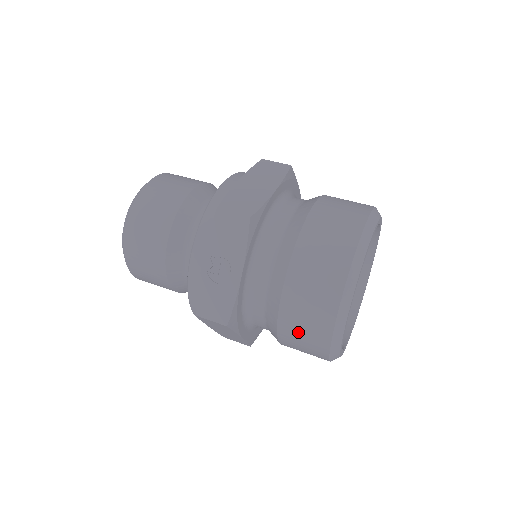
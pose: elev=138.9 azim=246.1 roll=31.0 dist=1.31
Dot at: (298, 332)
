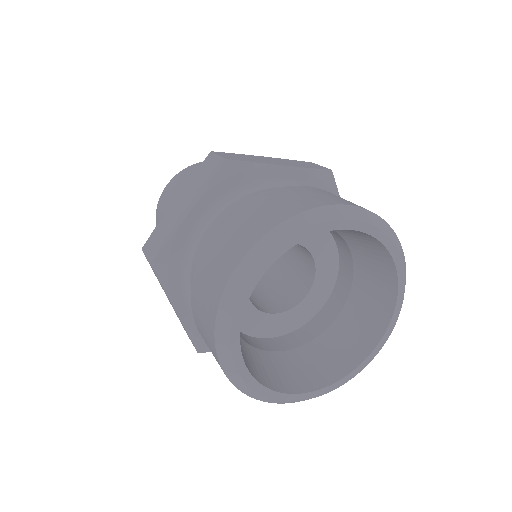
Dot at: occluded
